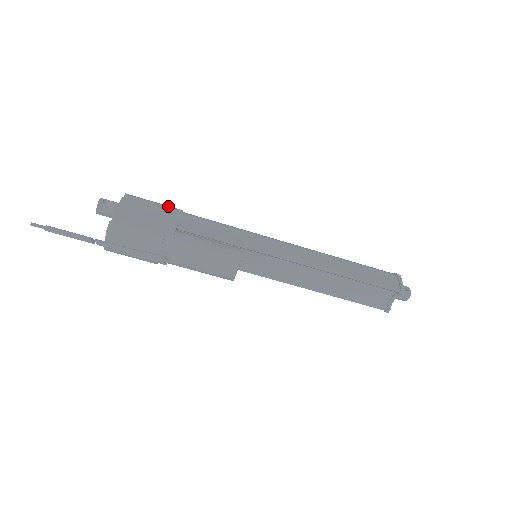
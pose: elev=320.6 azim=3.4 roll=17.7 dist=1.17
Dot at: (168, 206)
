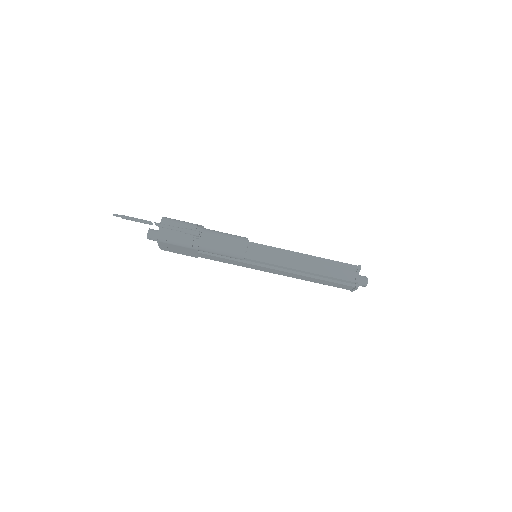
Dot at: occluded
